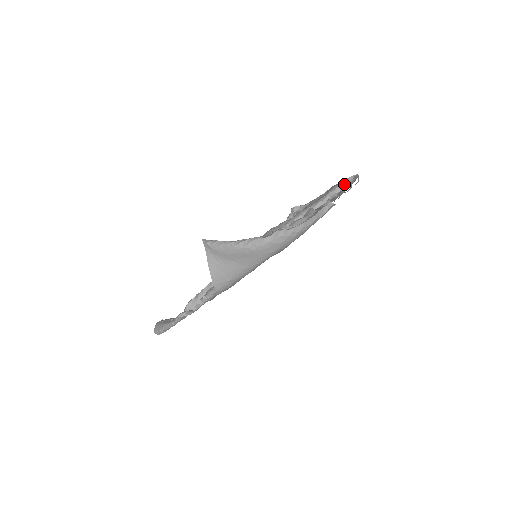
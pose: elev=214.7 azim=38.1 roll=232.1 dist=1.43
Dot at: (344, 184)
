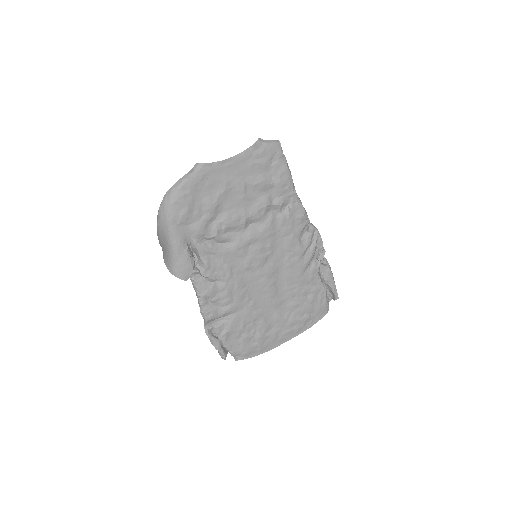
Dot at: occluded
